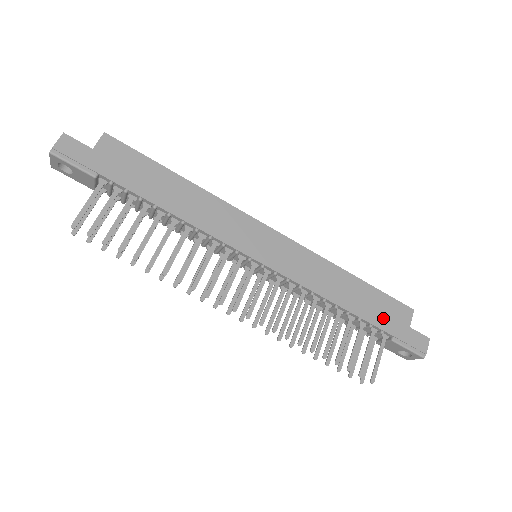
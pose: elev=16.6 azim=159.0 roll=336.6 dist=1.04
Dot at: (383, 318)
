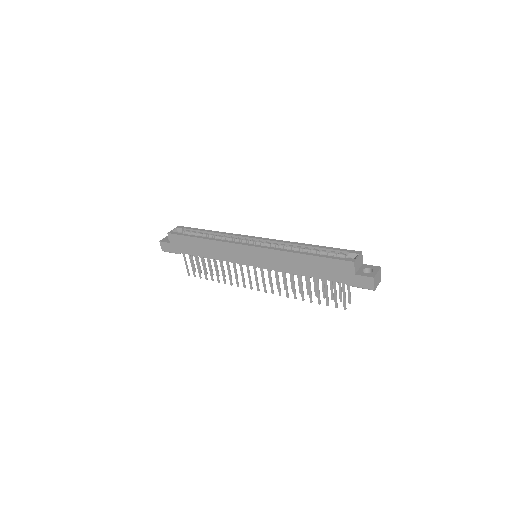
Dot at: (333, 274)
